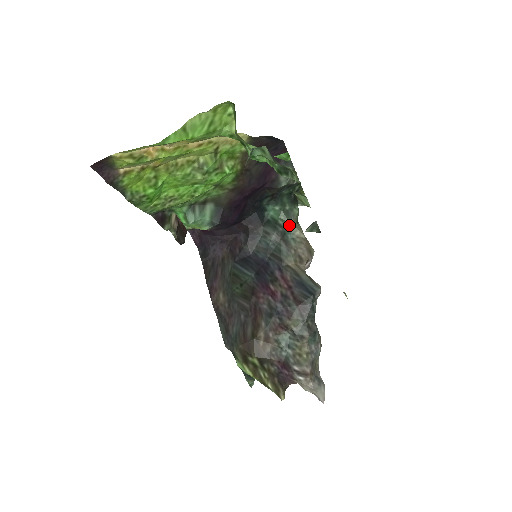
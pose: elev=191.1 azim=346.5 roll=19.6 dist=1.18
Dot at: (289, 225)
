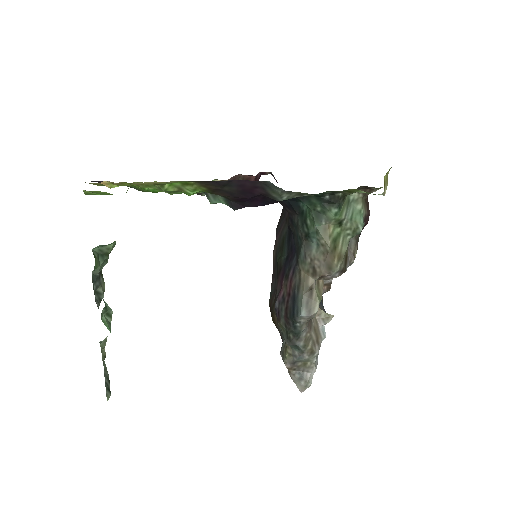
Dot at: (315, 229)
